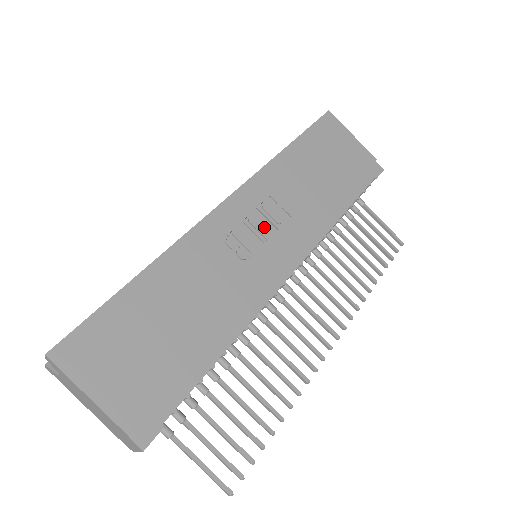
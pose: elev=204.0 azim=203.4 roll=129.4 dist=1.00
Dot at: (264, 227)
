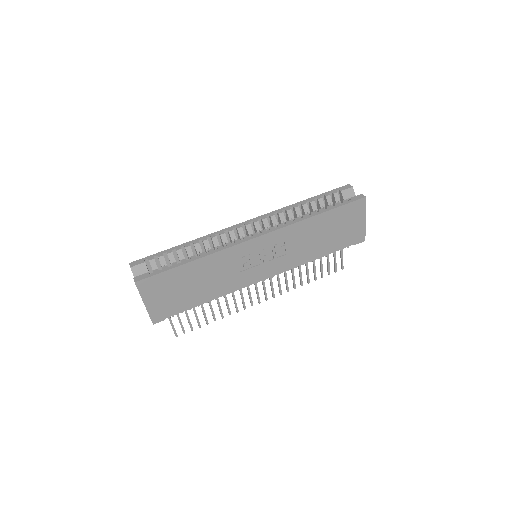
Dot at: (268, 255)
